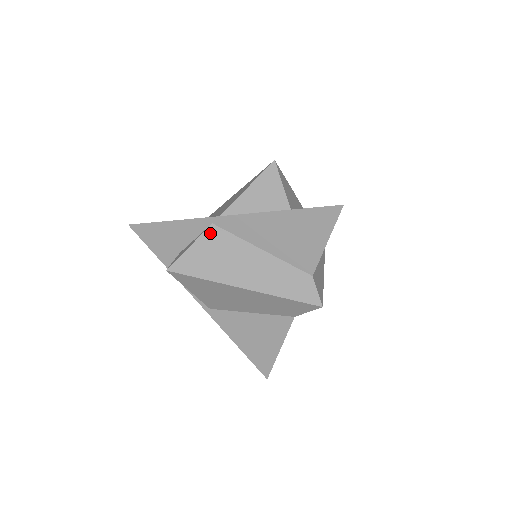
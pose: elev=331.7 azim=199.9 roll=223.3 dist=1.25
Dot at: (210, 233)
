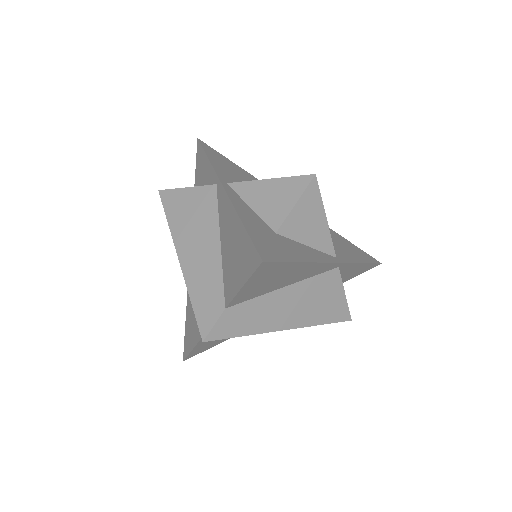
Dot at: (207, 190)
